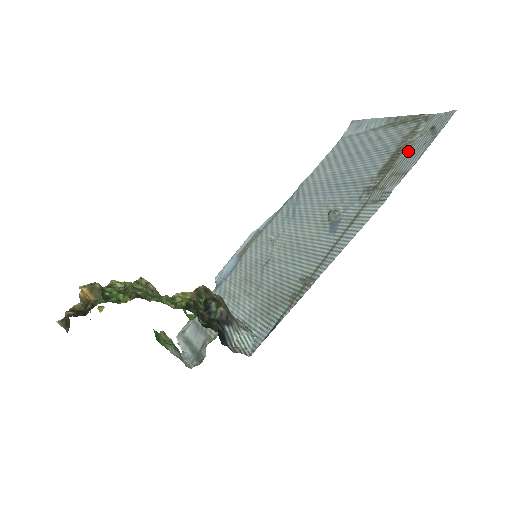
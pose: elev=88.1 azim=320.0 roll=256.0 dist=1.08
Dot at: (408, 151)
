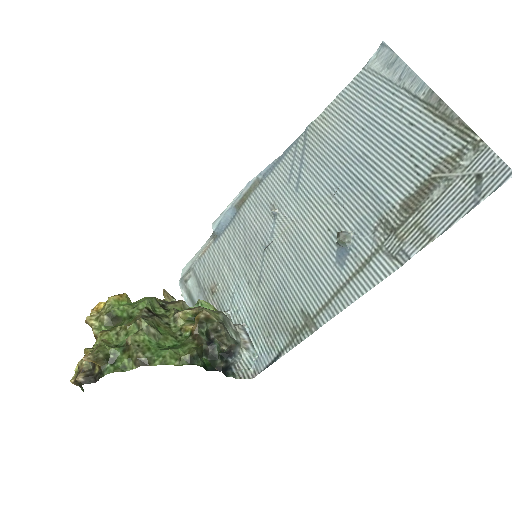
Dot at: (441, 195)
